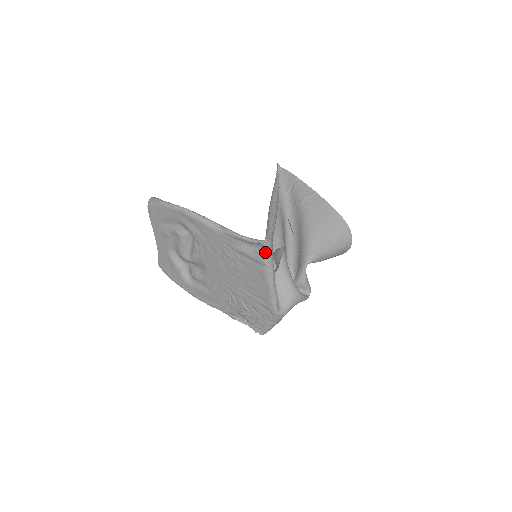
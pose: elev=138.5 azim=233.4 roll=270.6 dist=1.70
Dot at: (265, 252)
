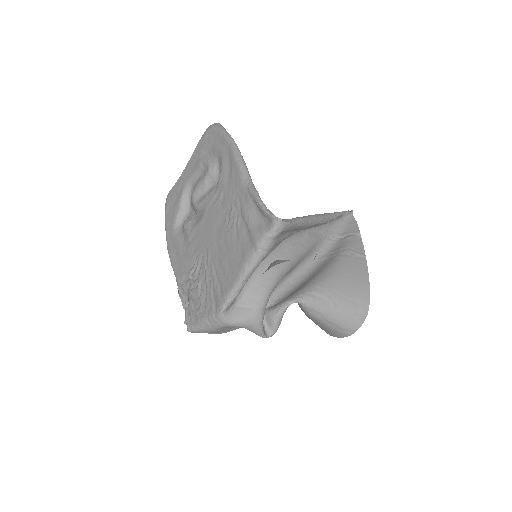
Dot at: (268, 232)
